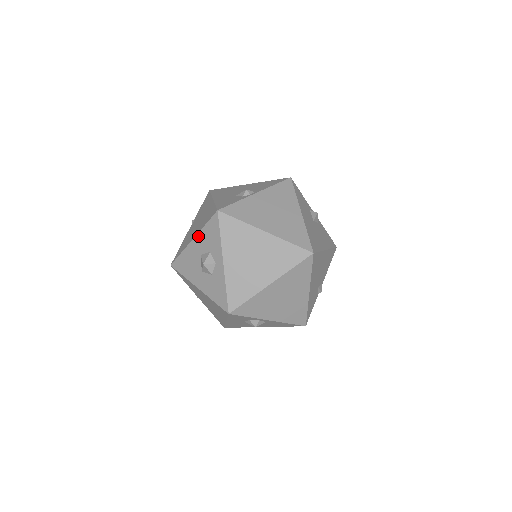
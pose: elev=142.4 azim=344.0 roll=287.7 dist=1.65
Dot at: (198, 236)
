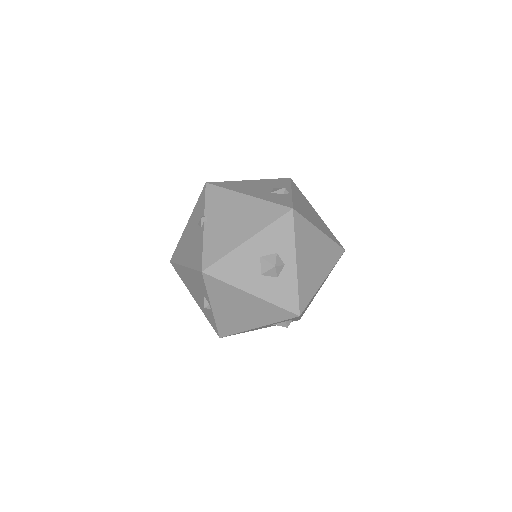
Dot at: (258, 236)
